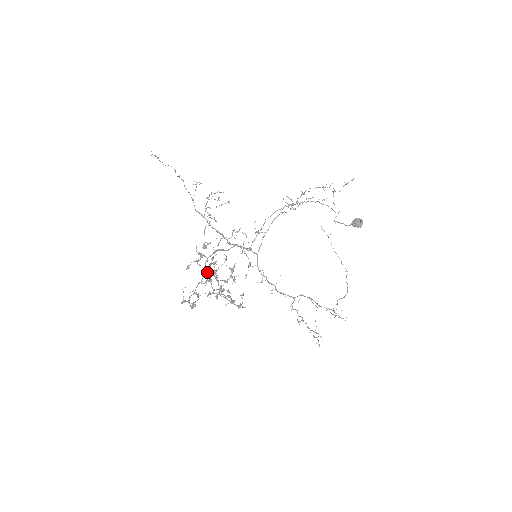
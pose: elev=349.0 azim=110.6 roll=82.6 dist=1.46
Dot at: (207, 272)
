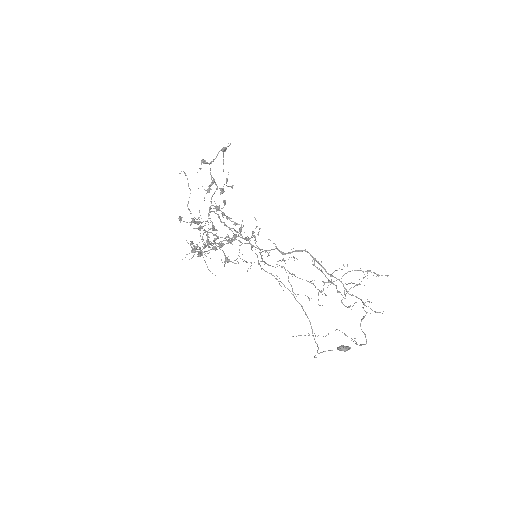
Dot at: (223, 189)
